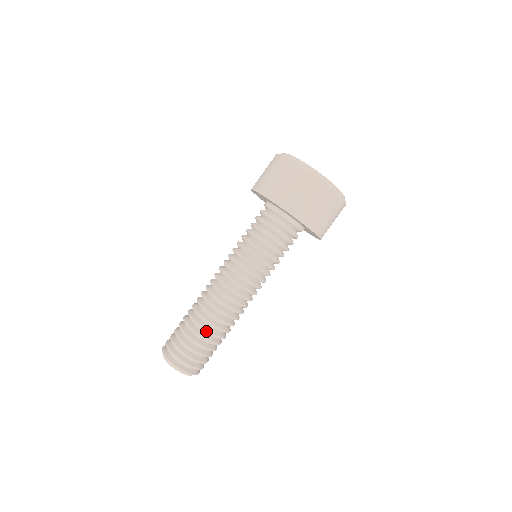
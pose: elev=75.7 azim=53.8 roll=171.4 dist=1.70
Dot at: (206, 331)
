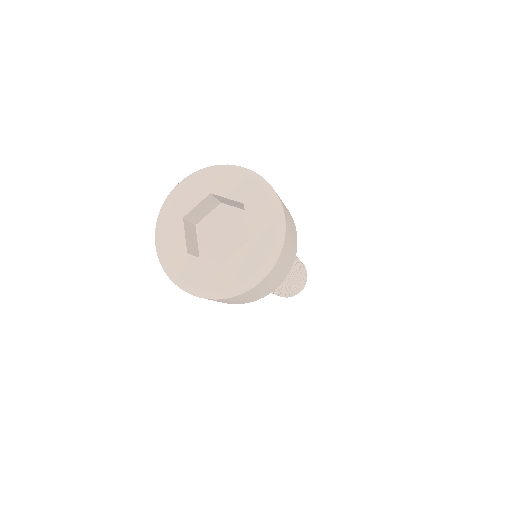
Dot at: (281, 293)
